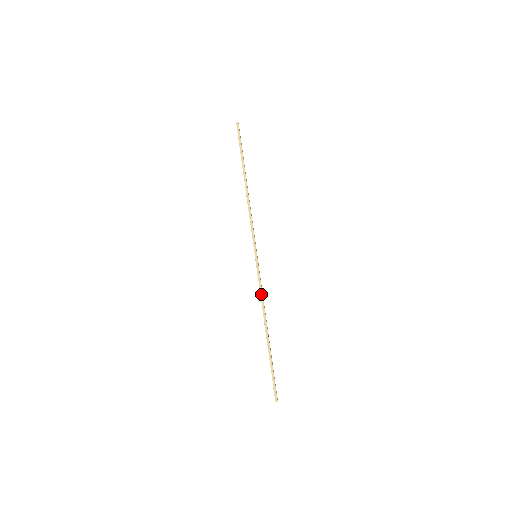
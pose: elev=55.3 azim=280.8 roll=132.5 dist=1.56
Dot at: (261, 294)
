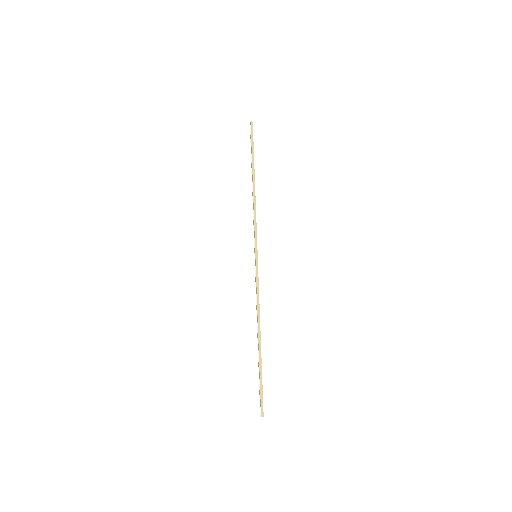
Dot at: (258, 296)
